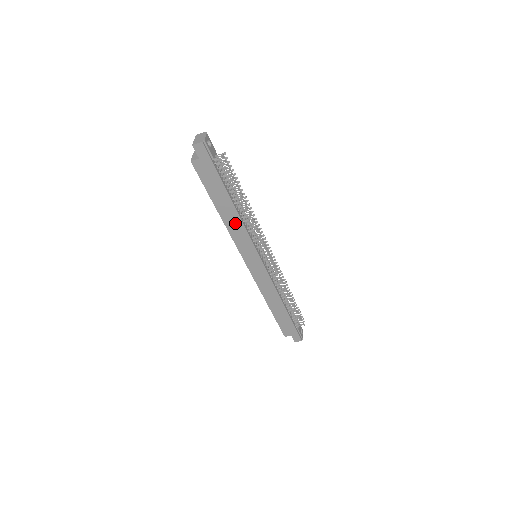
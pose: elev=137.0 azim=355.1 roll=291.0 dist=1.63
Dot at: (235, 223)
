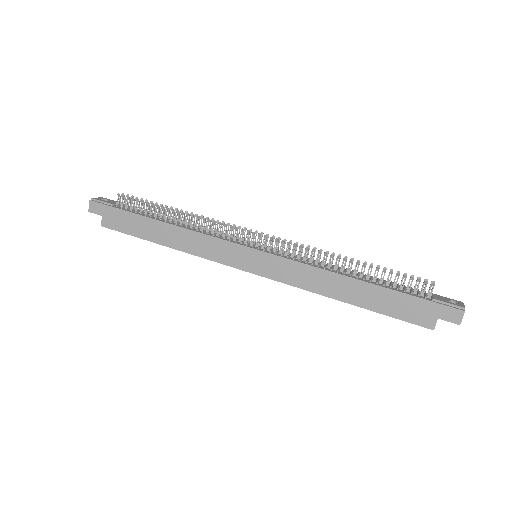
Dot at: (186, 239)
